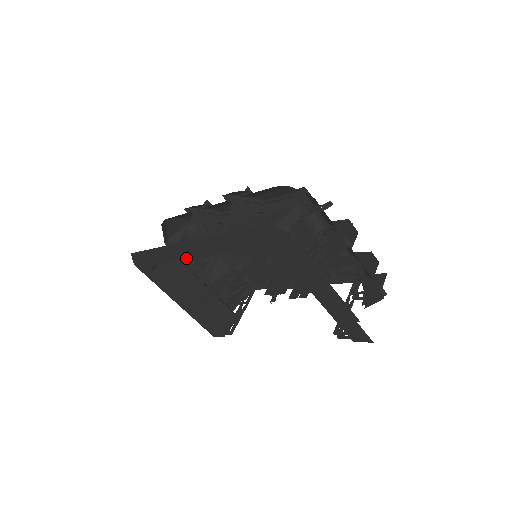
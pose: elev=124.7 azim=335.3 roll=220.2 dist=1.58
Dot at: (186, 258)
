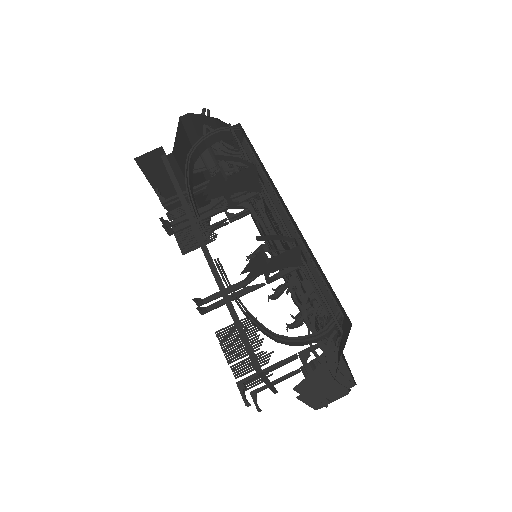
Dot at: occluded
